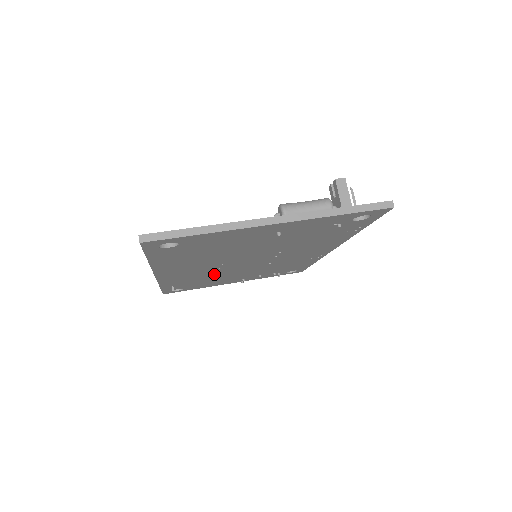
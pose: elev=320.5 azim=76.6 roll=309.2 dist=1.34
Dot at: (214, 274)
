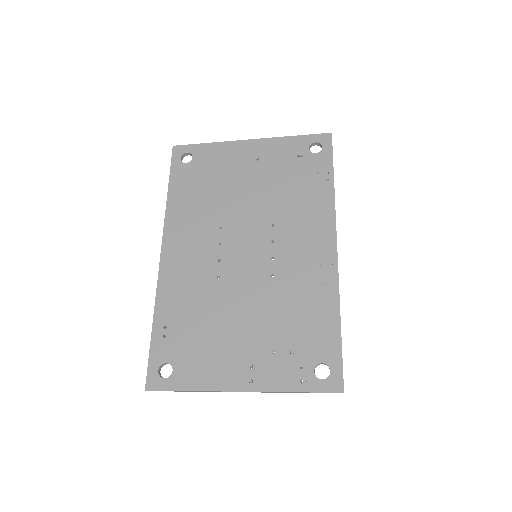
Dot at: (213, 293)
